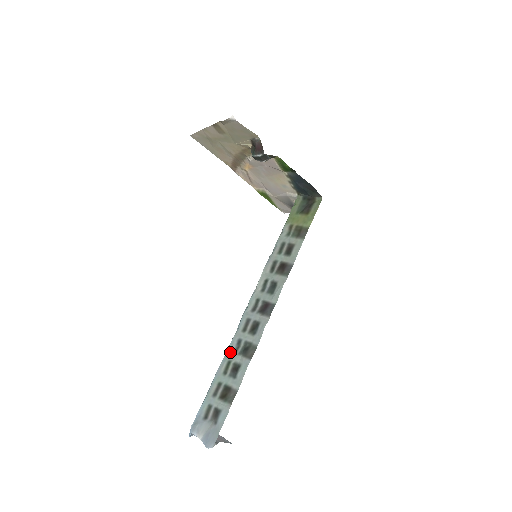
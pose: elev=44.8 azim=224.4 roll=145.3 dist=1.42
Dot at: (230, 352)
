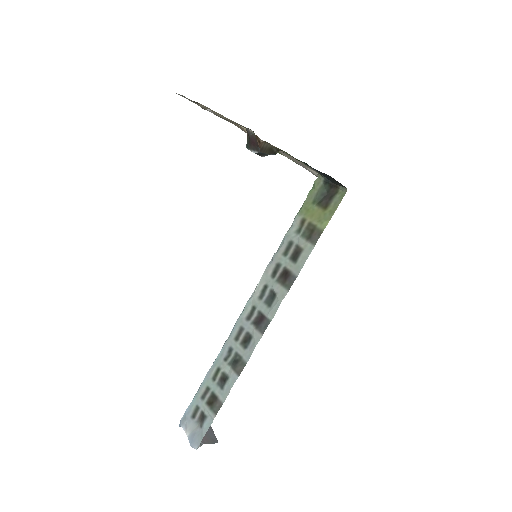
Dot at: (221, 358)
